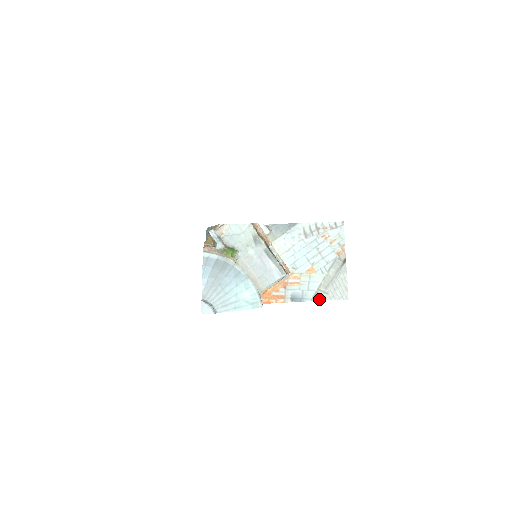
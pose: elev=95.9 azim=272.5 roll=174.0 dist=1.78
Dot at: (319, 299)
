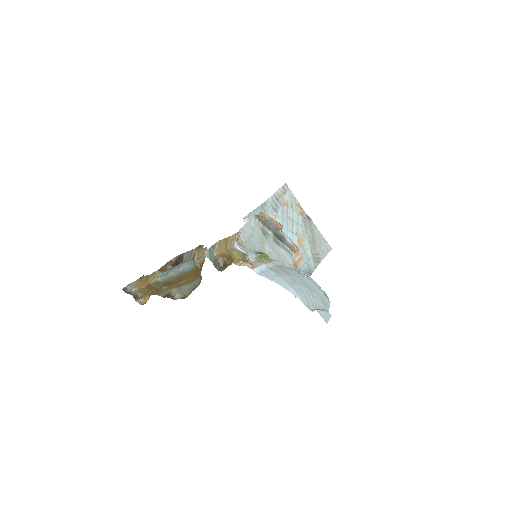
Dot at: (318, 263)
